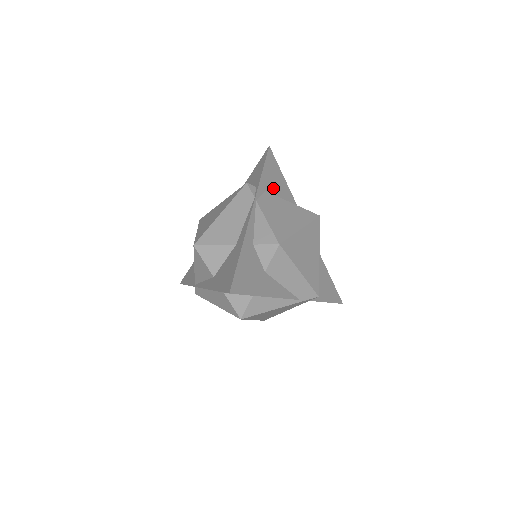
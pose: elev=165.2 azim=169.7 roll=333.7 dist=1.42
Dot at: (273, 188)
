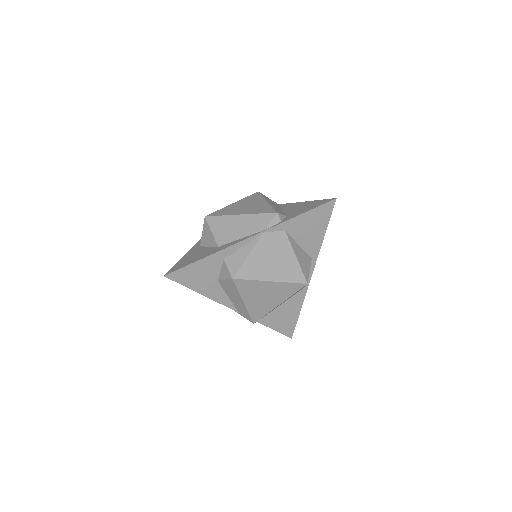
Dot at: (299, 232)
